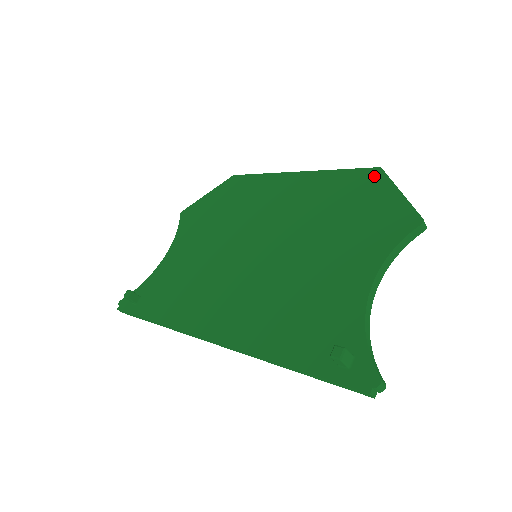
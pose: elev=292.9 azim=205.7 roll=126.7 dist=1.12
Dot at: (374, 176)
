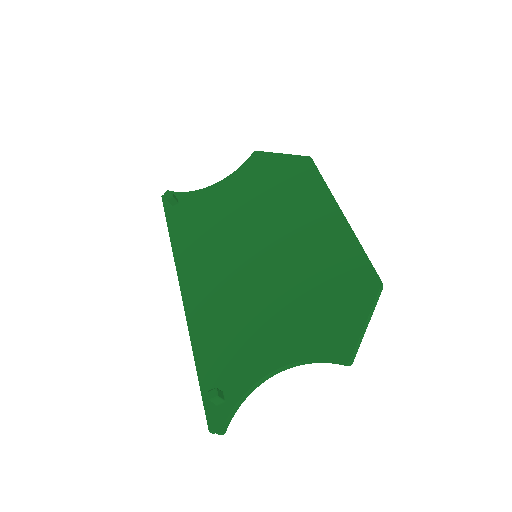
Dot at: (370, 285)
